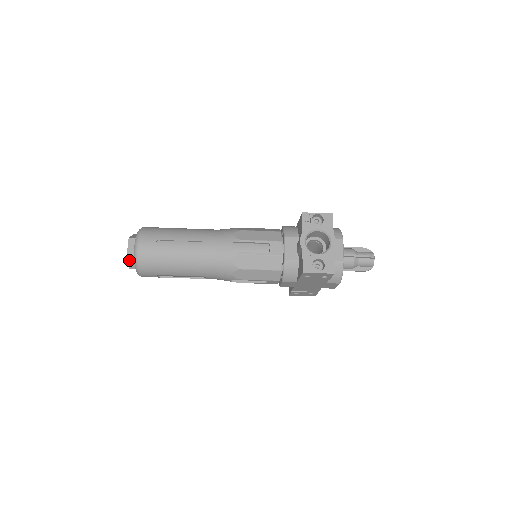
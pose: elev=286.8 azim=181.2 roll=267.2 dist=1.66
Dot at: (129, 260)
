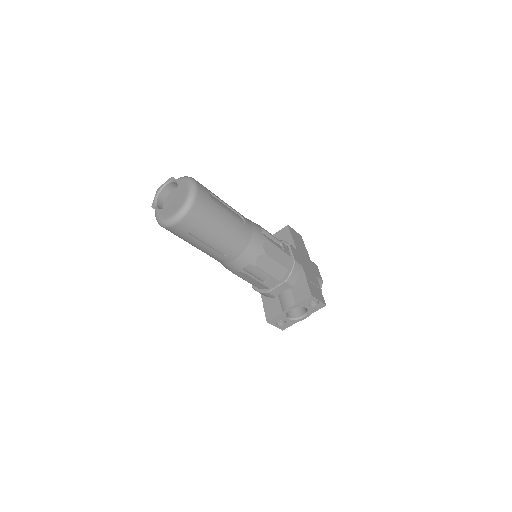
Dot at: (158, 212)
